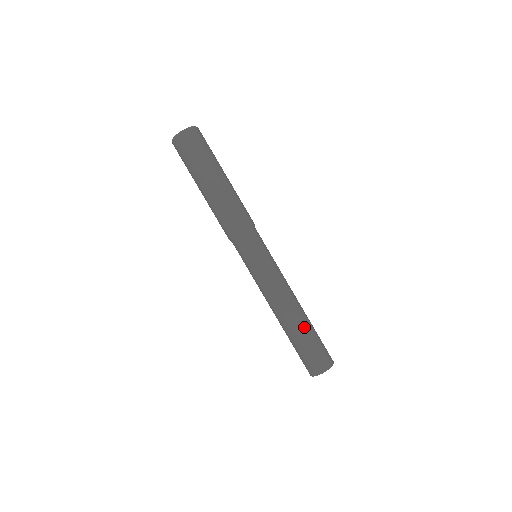
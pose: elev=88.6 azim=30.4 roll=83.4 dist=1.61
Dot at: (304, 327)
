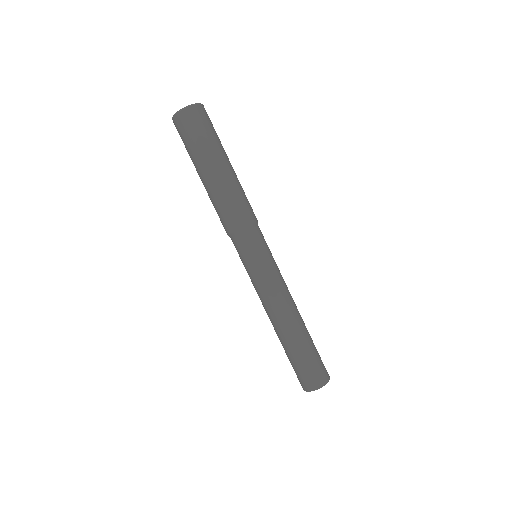
Dot at: (288, 345)
